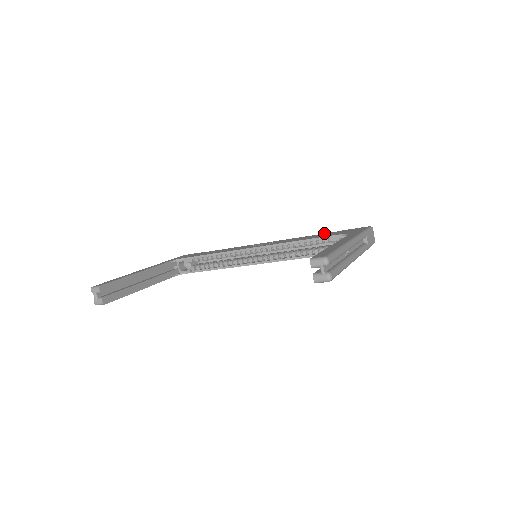
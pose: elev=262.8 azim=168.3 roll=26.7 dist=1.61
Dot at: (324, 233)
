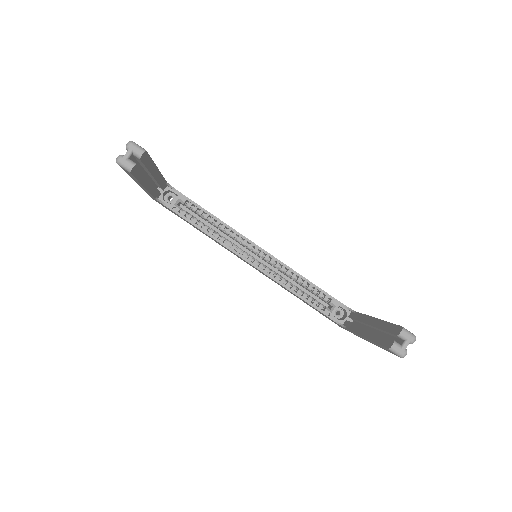
Dot at: occluded
